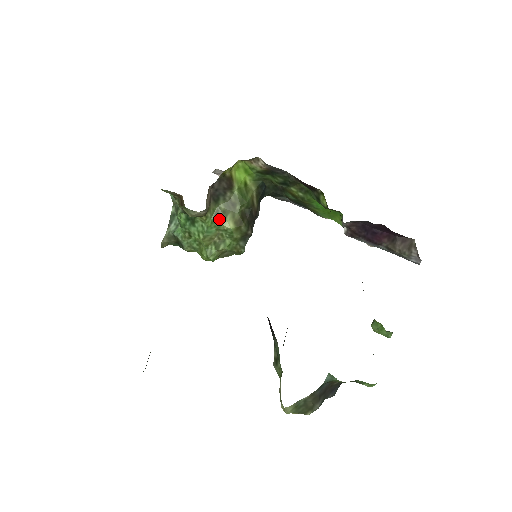
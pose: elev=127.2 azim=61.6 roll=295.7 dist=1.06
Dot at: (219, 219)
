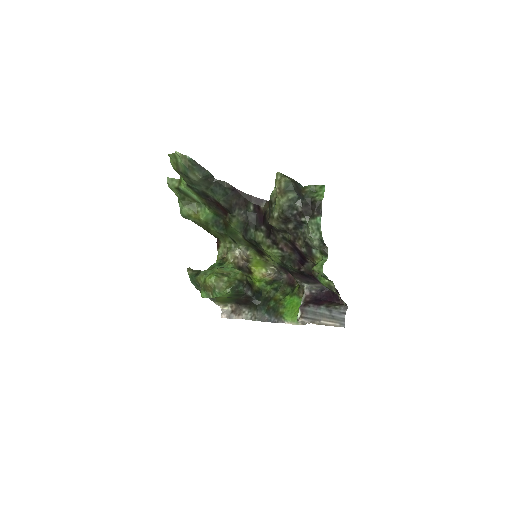
Dot at: occluded
